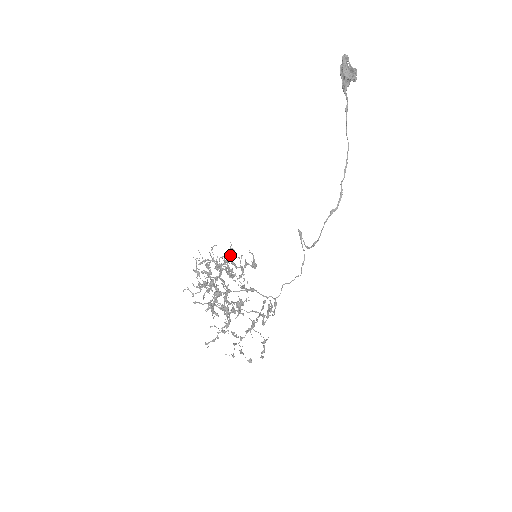
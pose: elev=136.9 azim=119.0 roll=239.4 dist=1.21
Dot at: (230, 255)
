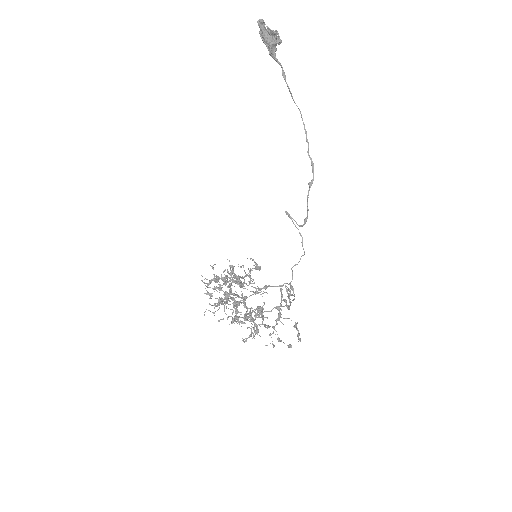
Dot at: (232, 272)
